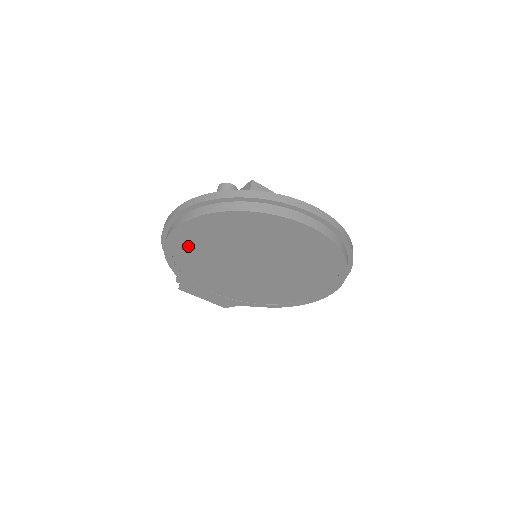
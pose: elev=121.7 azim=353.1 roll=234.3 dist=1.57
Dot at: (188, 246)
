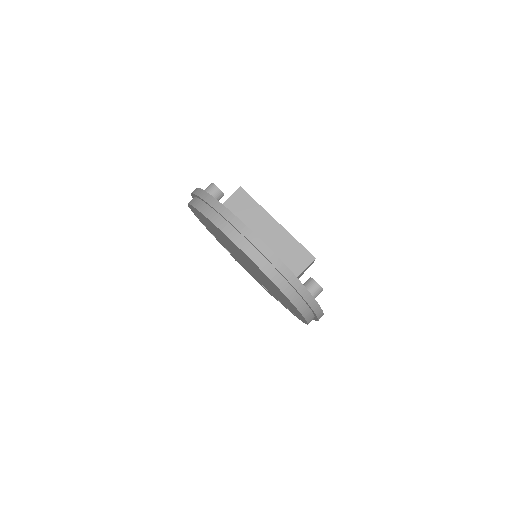
Dot at: (207, 226)
